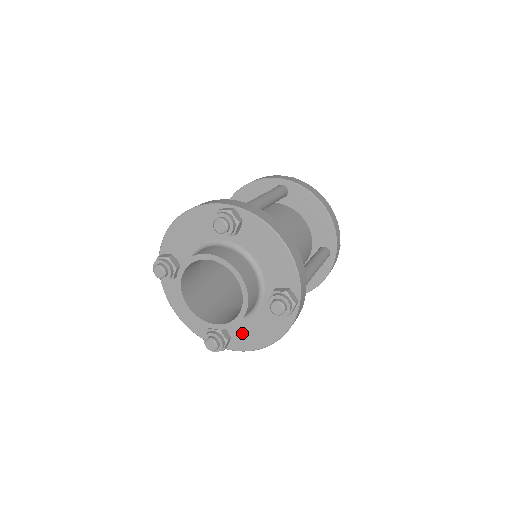
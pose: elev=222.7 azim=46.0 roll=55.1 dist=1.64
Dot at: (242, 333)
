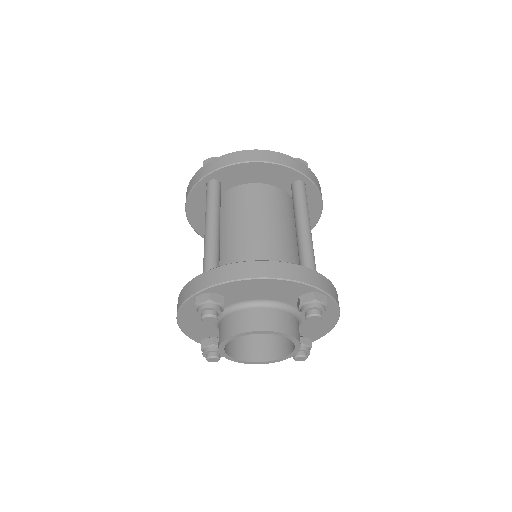
Dot at: occluded
